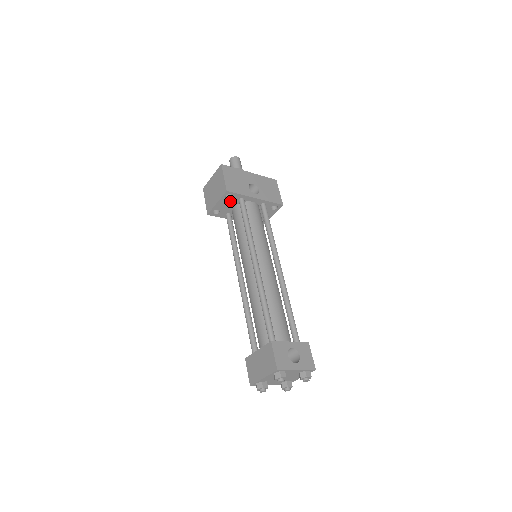
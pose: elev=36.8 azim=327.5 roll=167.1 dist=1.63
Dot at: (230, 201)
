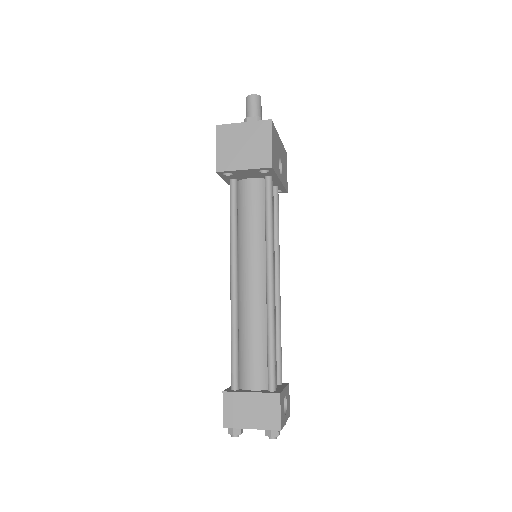
Dot at: (257, 173)
